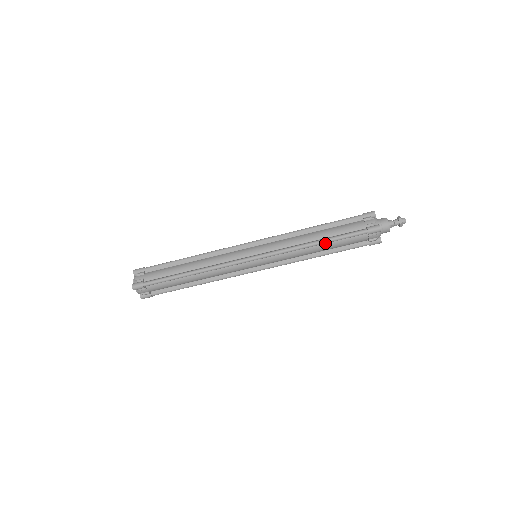
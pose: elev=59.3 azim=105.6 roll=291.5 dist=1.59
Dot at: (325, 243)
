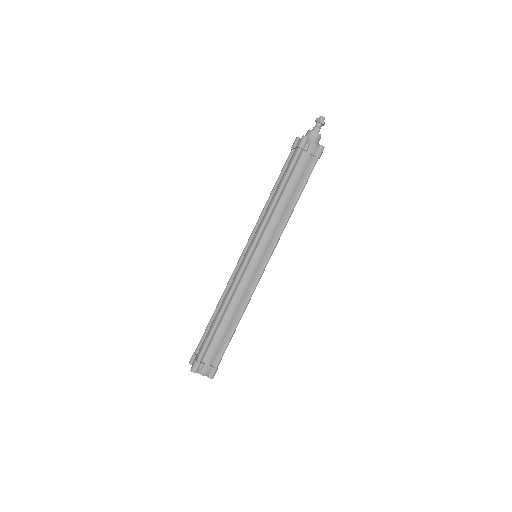
Dot at: (282, 189)
